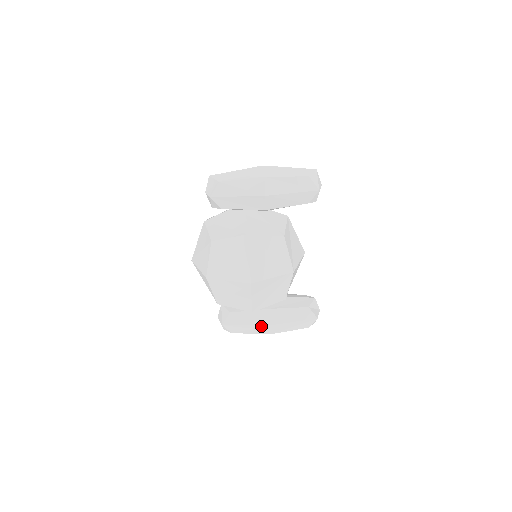
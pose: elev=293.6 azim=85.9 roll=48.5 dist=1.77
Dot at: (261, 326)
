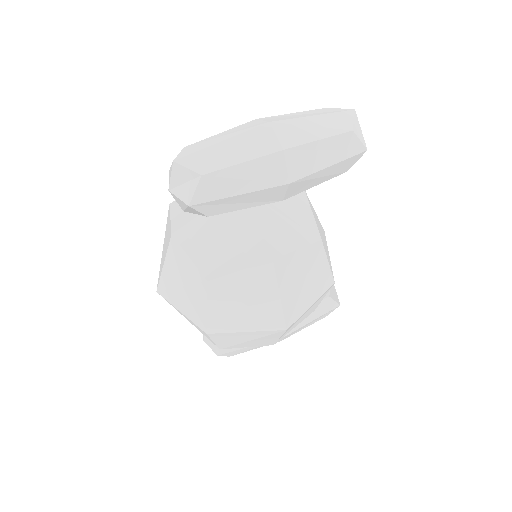
Dot at: occluded
